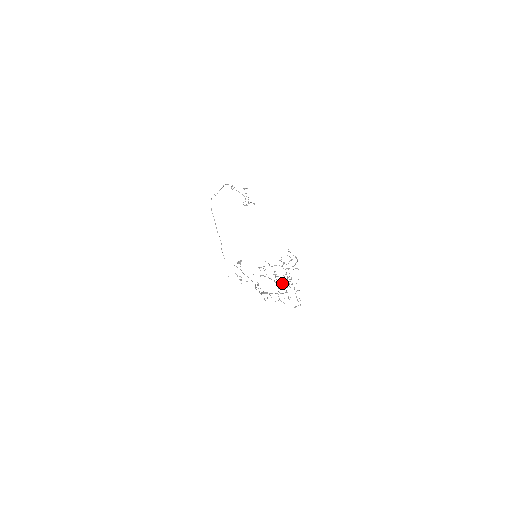
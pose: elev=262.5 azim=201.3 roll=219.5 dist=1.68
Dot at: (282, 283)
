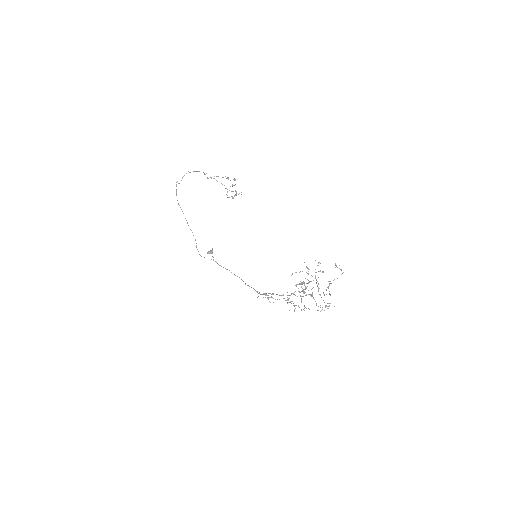
Dot at: (305, 289)
